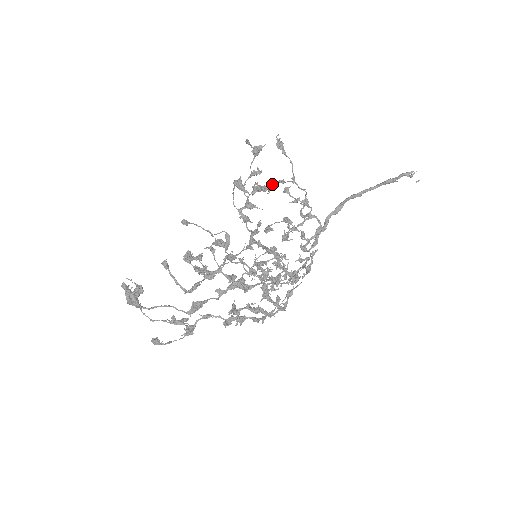
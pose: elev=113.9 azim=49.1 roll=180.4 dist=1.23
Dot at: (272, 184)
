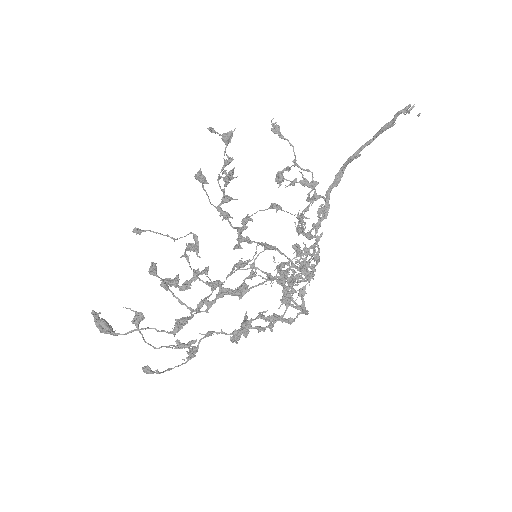
Dot at: occluded
